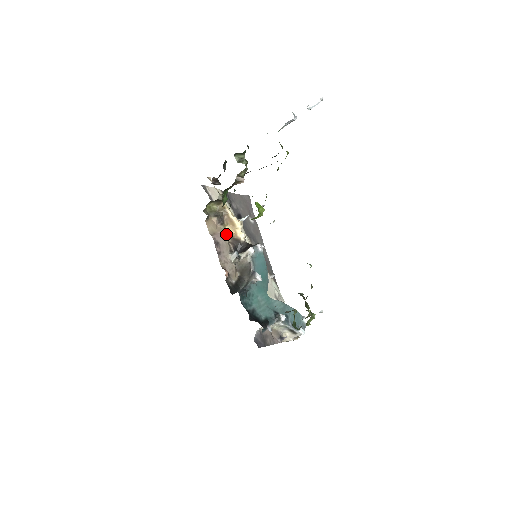
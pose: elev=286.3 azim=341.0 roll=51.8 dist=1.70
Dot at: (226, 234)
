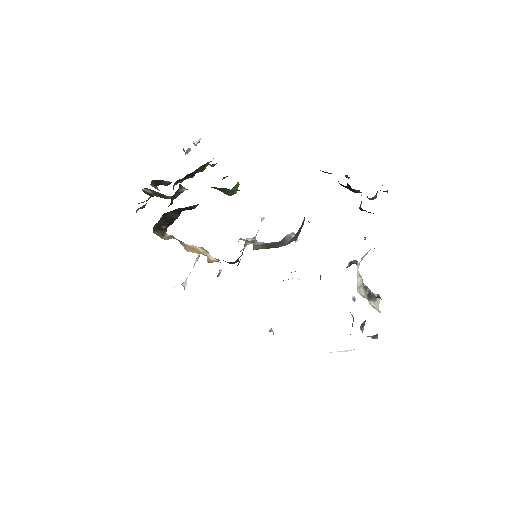
Dot at: occluded
